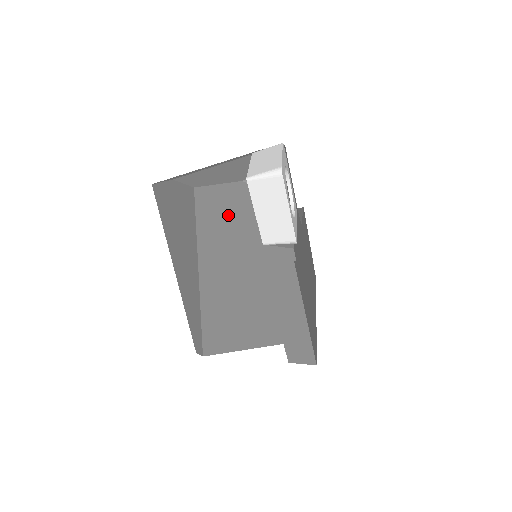
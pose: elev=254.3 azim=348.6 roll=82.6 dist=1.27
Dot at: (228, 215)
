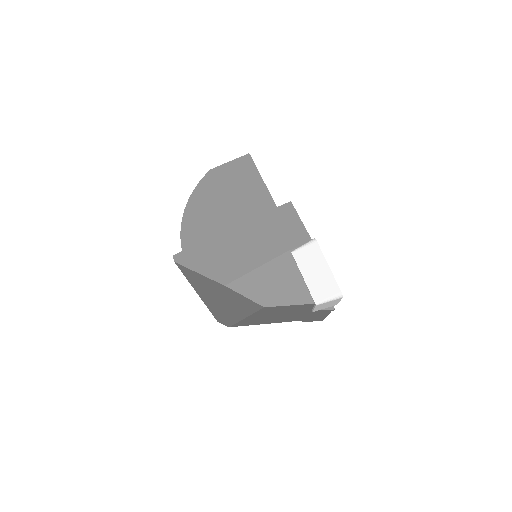
Dot at: (289, 309)
